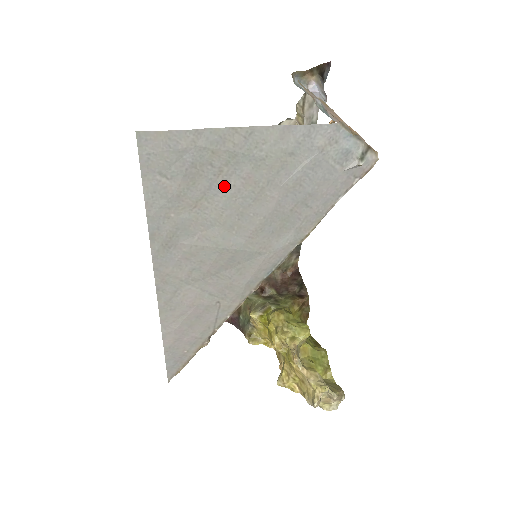
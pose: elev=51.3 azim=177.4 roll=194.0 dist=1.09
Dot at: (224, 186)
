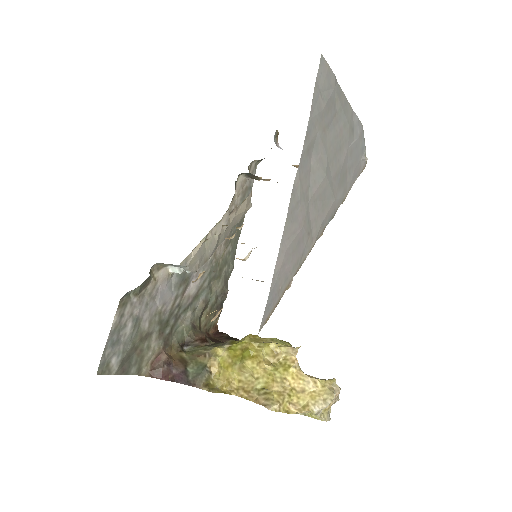
Dot at: (334, 127)
